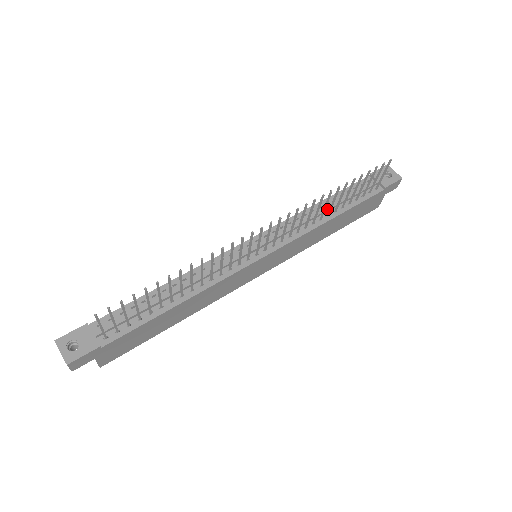
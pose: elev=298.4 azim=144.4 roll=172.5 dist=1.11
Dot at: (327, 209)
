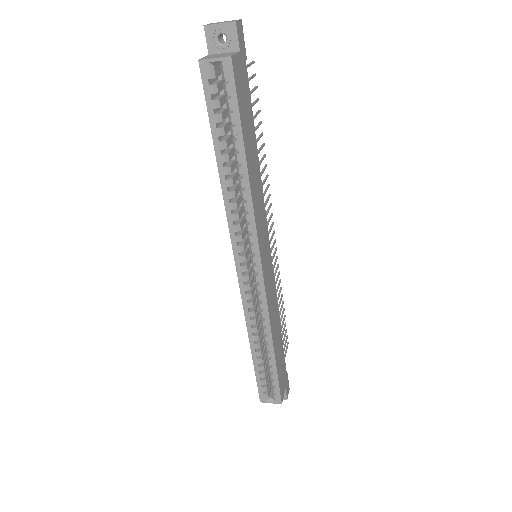
Dot at: occluded
